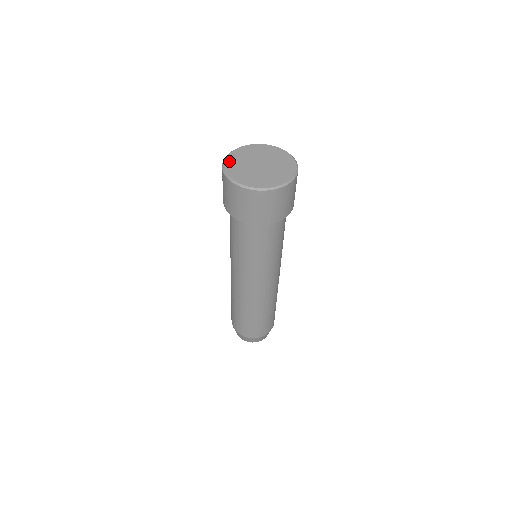
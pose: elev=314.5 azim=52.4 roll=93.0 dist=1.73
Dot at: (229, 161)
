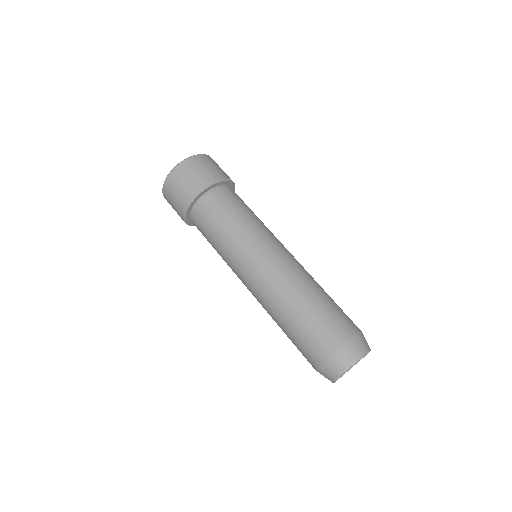
Dot at: occluded
